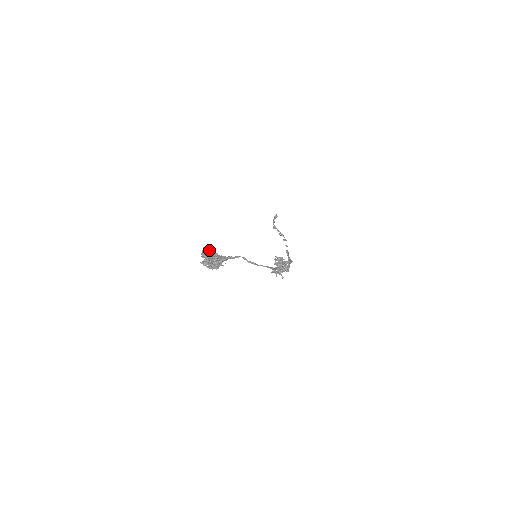
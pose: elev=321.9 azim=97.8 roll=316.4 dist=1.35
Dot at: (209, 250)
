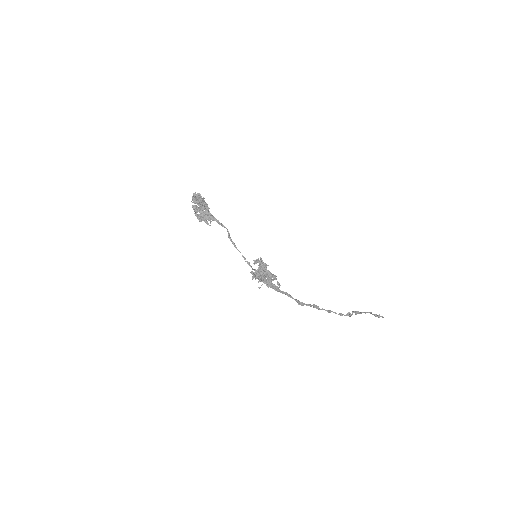
Dot at: (203, 199)
